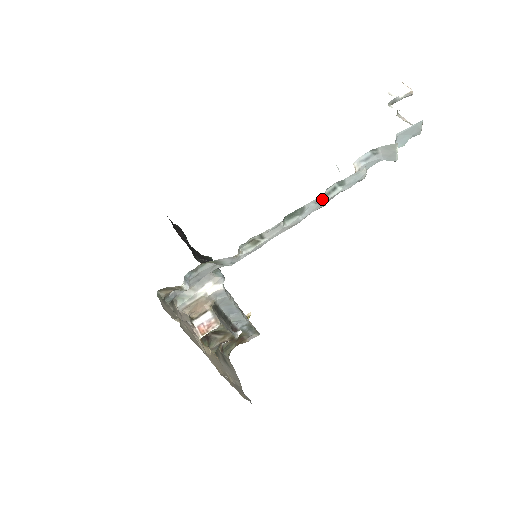
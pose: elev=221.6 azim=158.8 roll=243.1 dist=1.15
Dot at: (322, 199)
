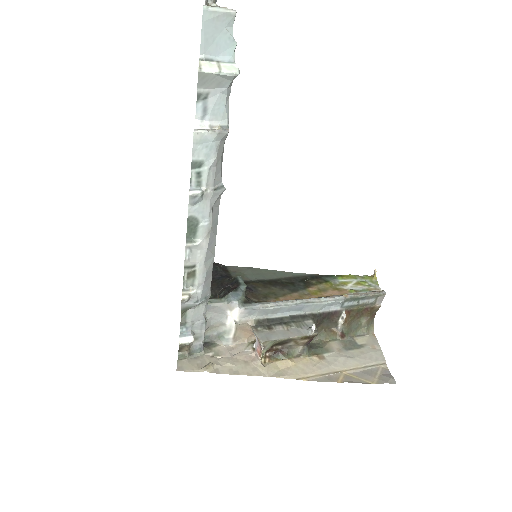
Dot at: (193, 198)
